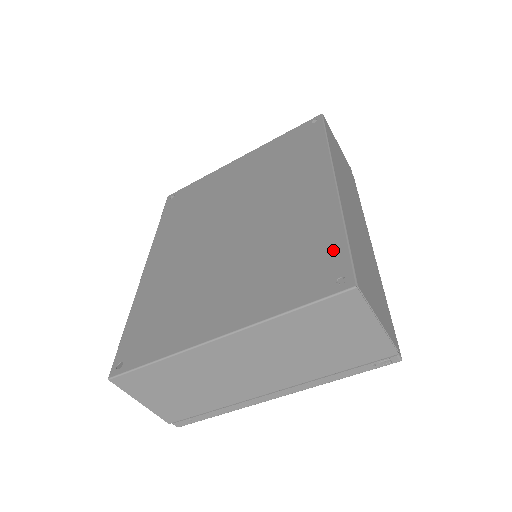
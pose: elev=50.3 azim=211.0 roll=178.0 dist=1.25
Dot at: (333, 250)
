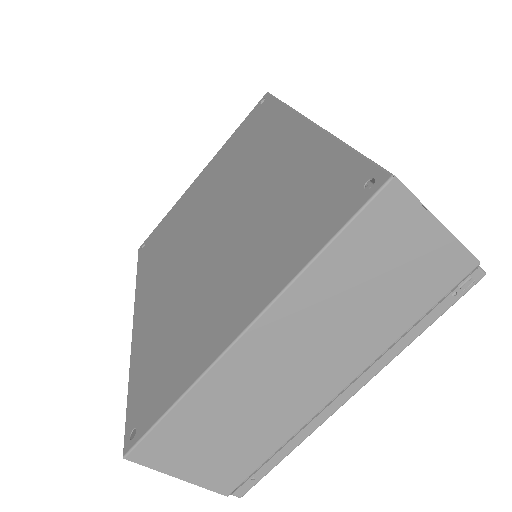
Dot at: (342, 167)
